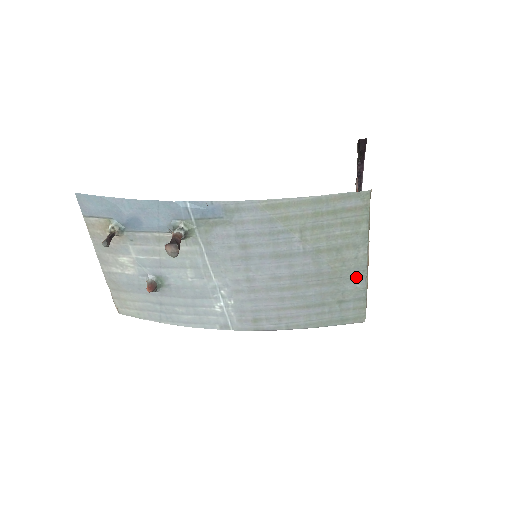
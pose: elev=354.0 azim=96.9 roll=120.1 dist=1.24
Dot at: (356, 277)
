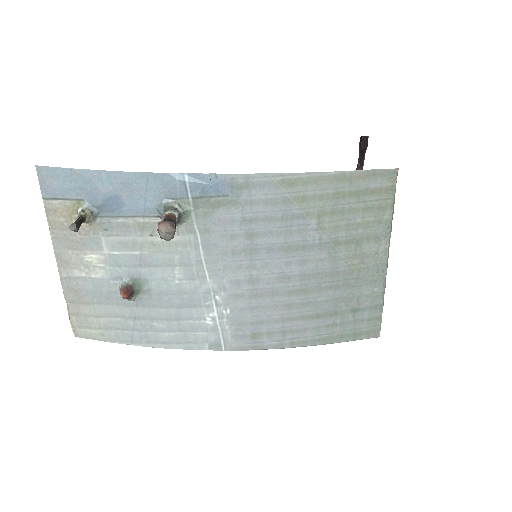
Dot at: (374, 278)
